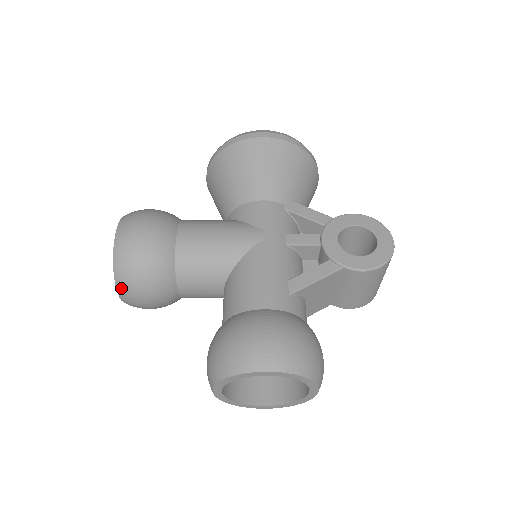
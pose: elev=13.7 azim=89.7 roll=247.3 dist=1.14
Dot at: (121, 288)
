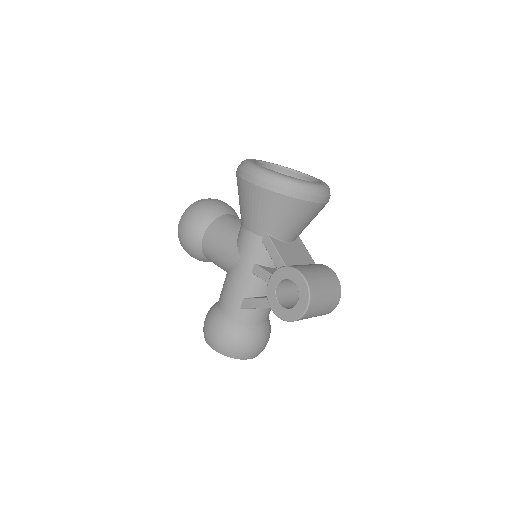
Dot at: occluded
